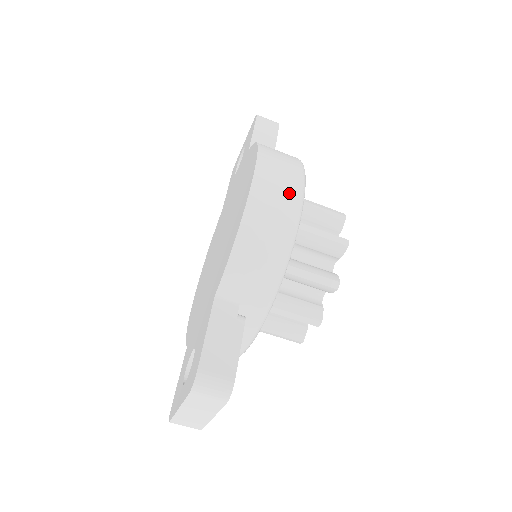
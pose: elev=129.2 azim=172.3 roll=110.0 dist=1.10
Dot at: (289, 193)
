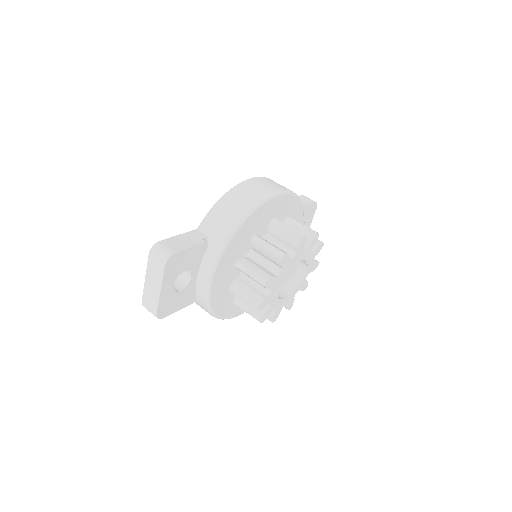
Dot at: (266, 189)
